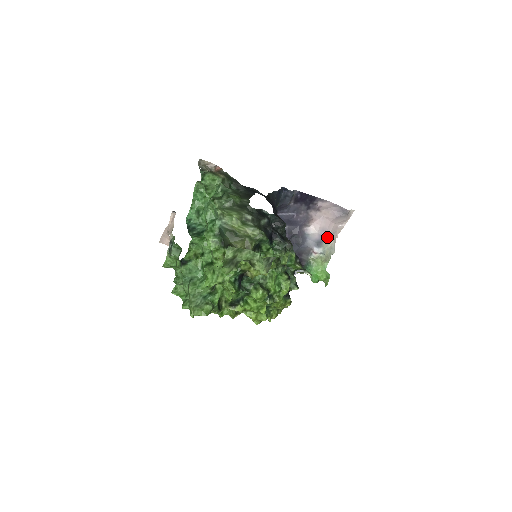
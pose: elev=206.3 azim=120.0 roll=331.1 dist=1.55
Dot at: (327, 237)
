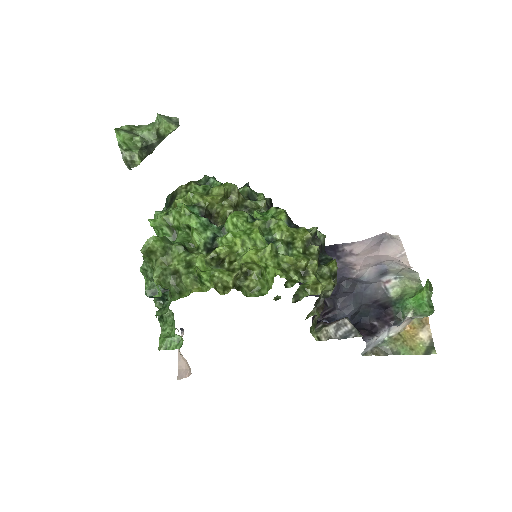
Dot at: (389, 265)
